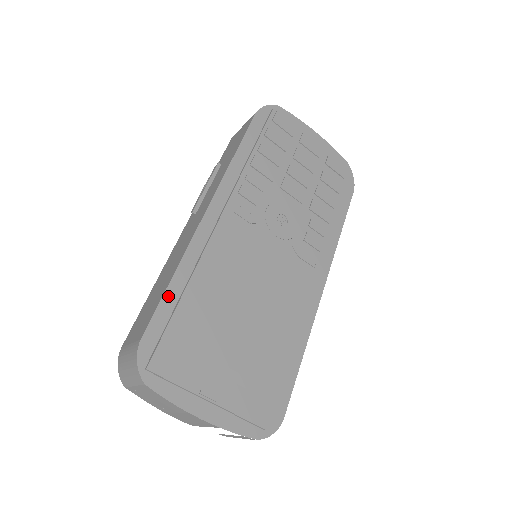
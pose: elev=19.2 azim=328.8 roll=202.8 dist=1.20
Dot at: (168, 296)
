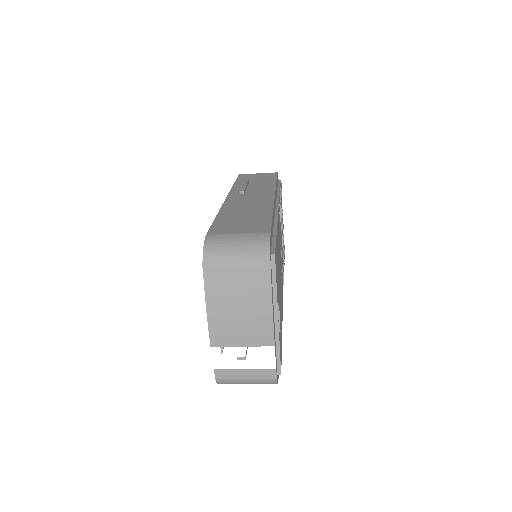
Dot at: (272, 222)
